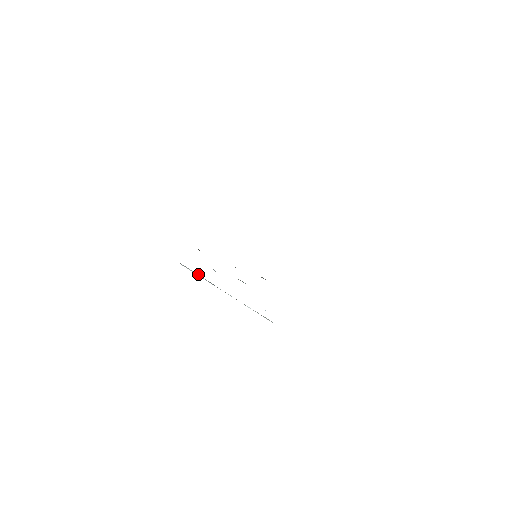
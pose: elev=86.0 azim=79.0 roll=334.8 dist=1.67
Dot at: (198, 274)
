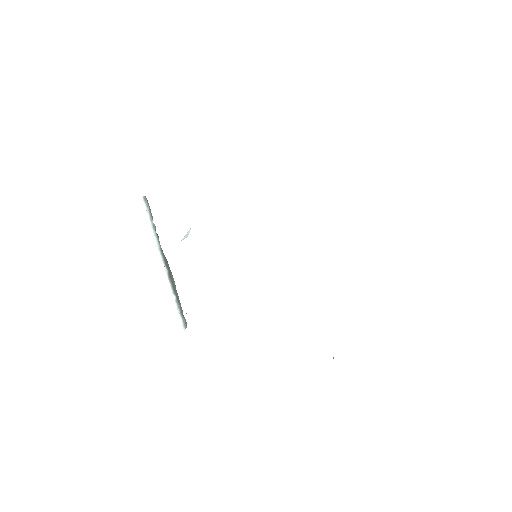
Dot at: (154, 224)
